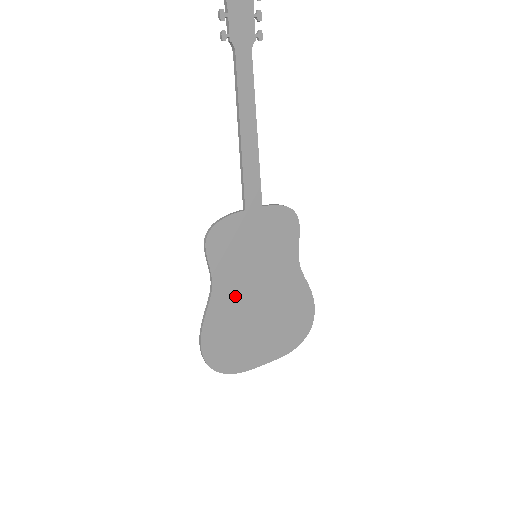
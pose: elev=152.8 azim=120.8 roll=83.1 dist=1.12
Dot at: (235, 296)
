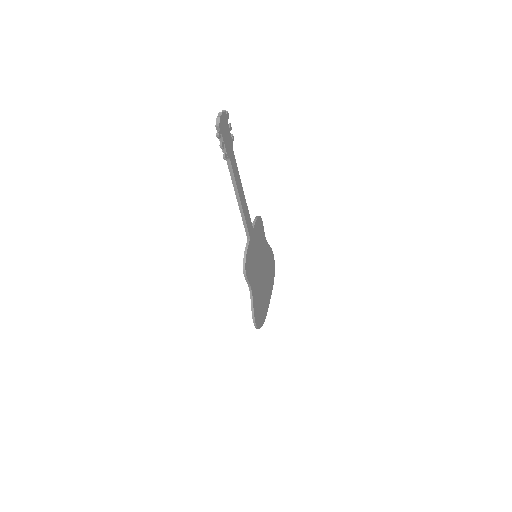
Dot at: (257, 285)
